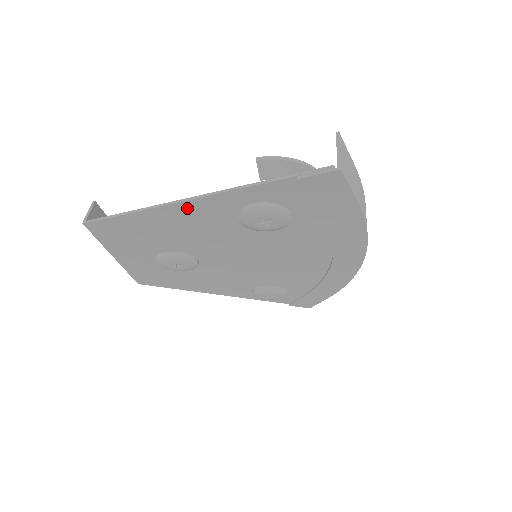
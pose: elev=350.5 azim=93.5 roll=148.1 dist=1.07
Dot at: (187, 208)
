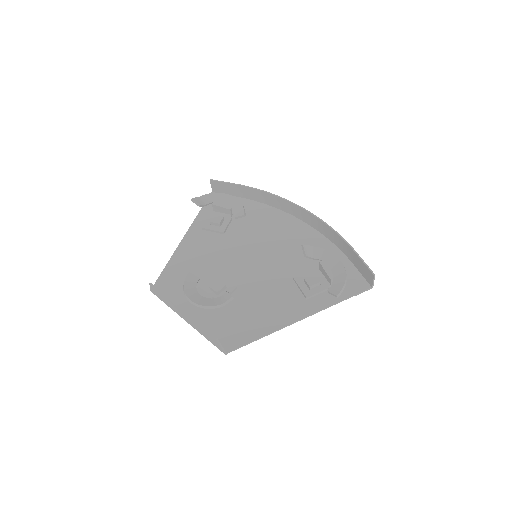
Dot at: (290, 318)
